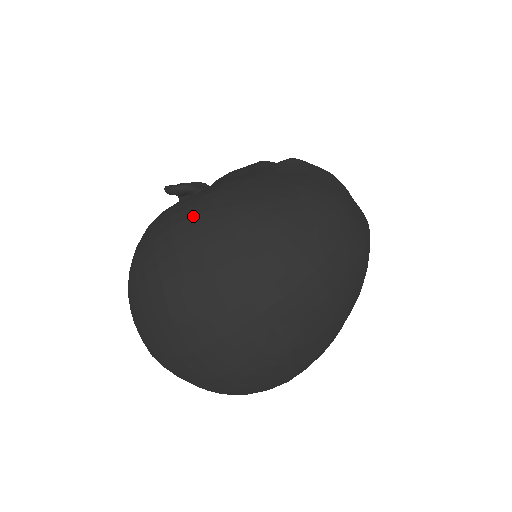
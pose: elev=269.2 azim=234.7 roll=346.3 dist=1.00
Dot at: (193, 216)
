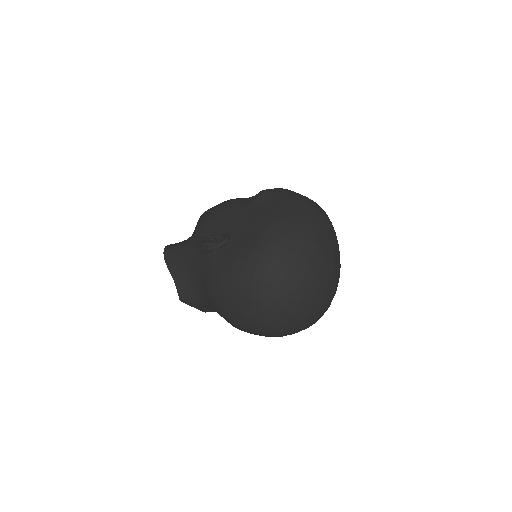
Dot at: (278, 244)
